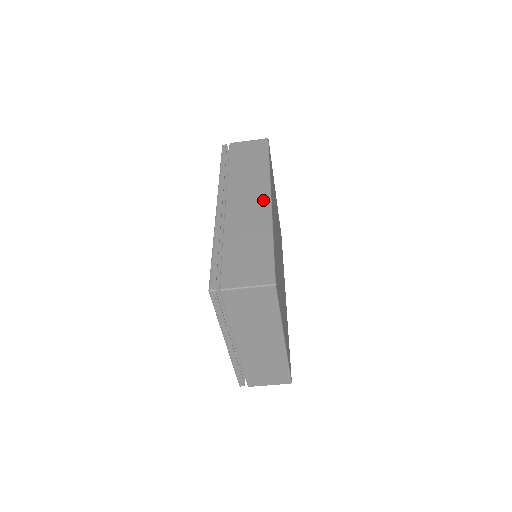
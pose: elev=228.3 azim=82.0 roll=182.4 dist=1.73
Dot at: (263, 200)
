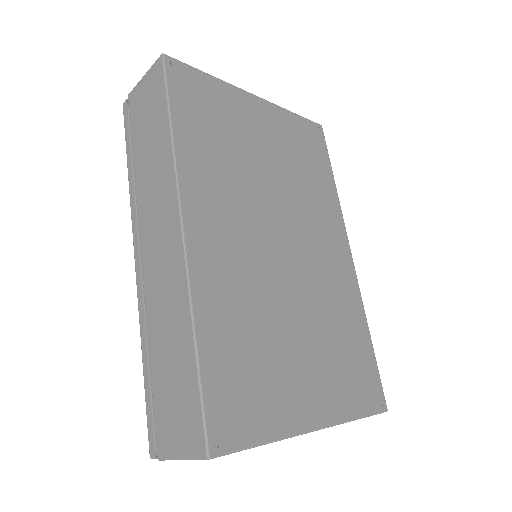
Dot at: (174, 238)
